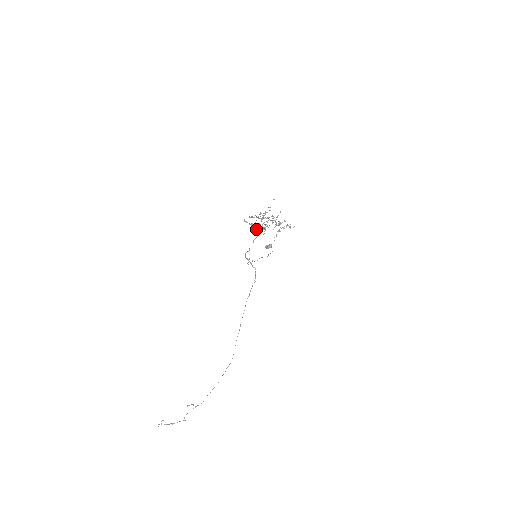
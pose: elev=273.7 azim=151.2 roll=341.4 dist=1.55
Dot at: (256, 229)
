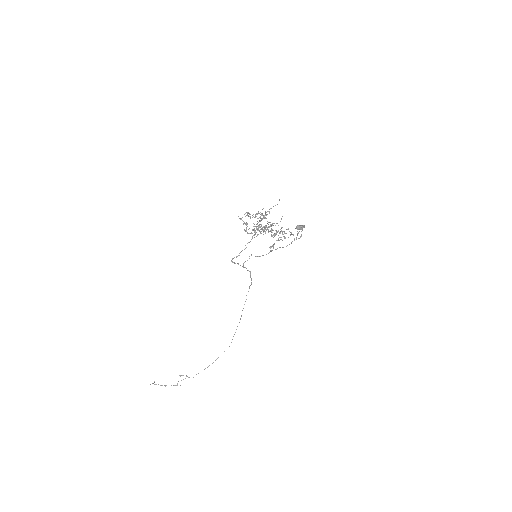
Dot at: (249, 233)
